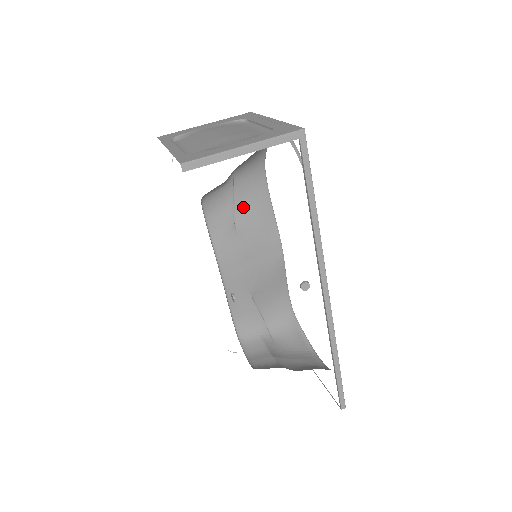
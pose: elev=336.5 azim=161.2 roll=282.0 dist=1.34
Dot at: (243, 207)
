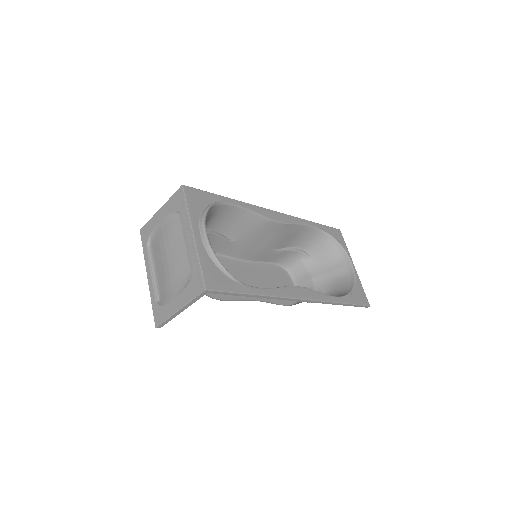
Dot at: (228, 228)
